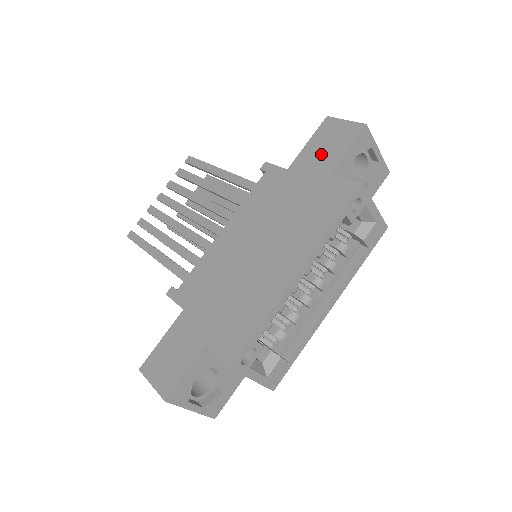
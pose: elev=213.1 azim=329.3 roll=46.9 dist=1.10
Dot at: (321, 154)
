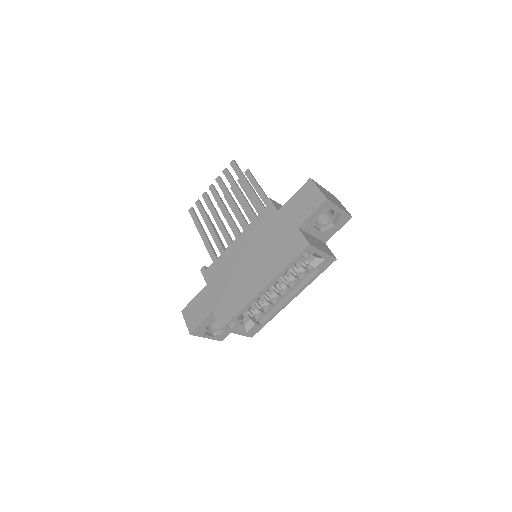
Dot at: (297, 209)
